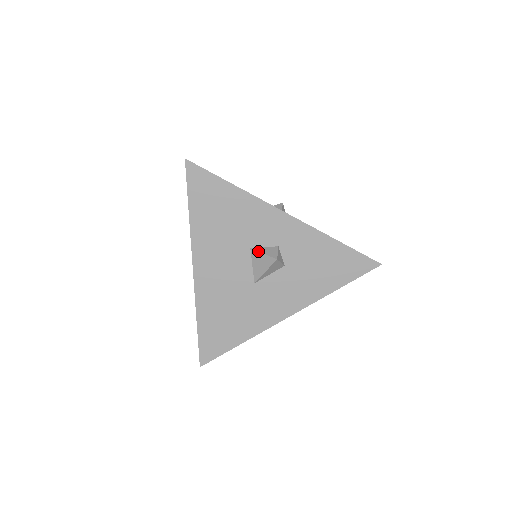
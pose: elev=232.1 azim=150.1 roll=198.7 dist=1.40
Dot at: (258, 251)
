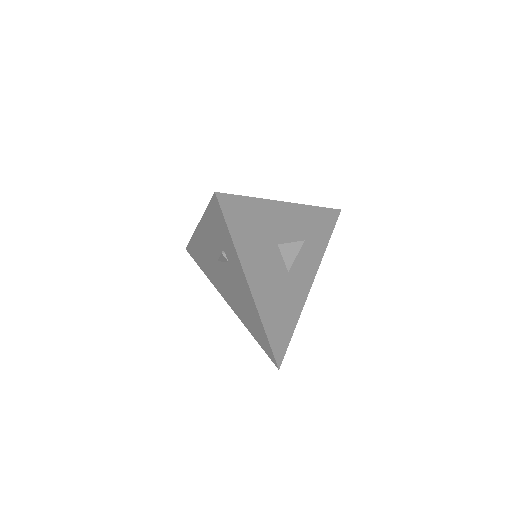
Dot at: (286, 243)
